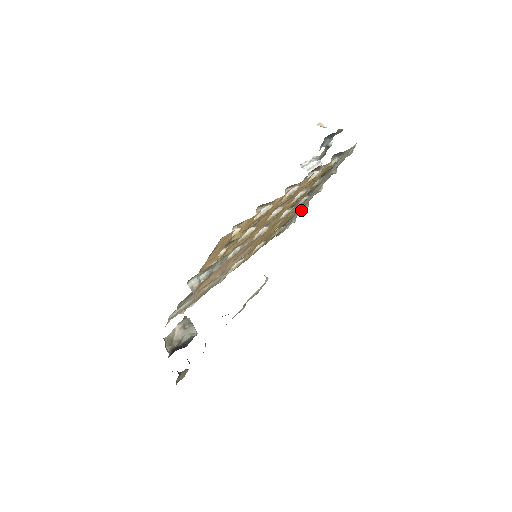
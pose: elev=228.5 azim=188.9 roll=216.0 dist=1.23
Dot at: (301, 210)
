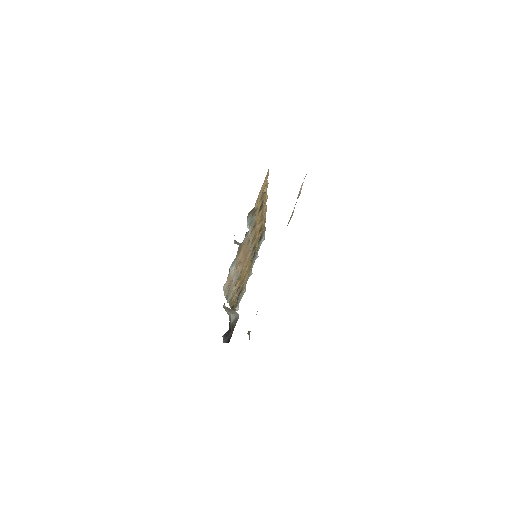
Dot at: (242, 294)
